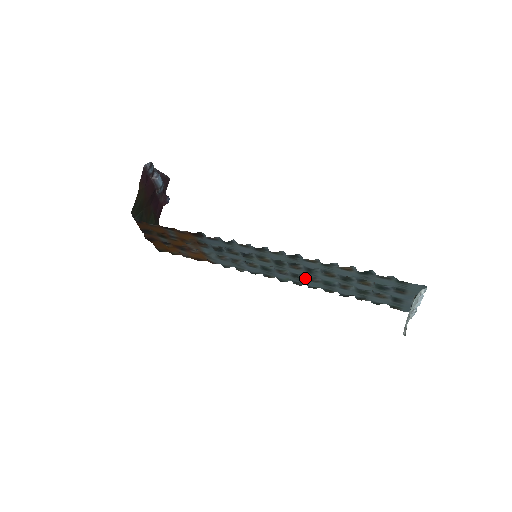
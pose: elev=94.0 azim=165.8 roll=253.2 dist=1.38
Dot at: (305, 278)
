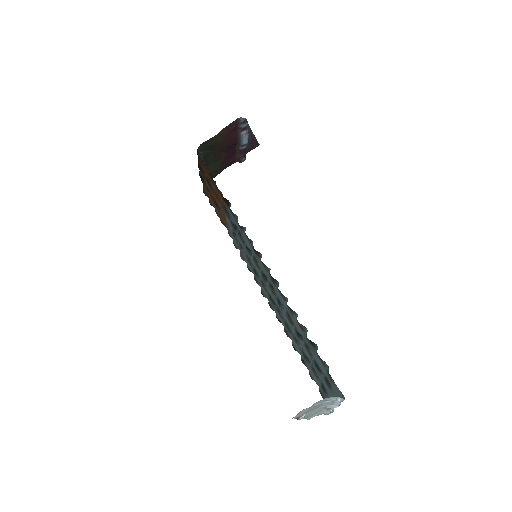
Dot at: (276, 306)
